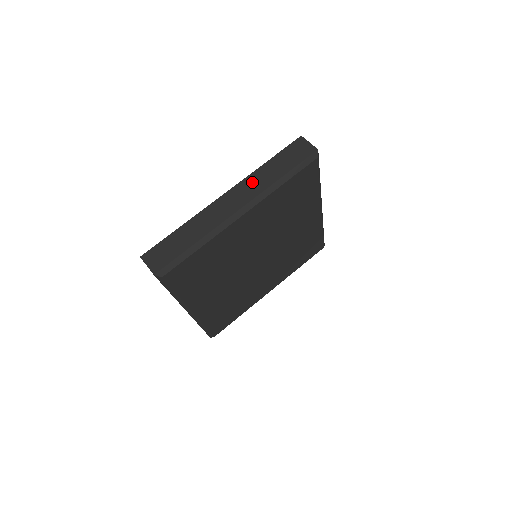
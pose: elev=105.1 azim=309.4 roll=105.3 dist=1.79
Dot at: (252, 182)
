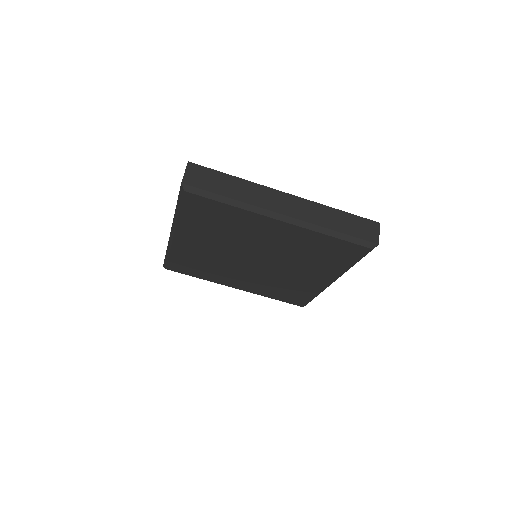
Dot at: (314, 209)
